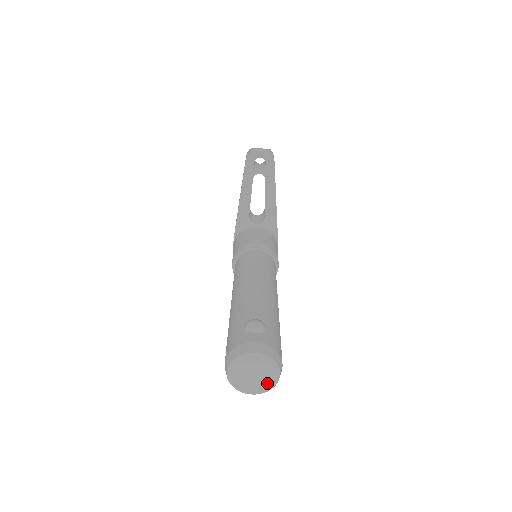
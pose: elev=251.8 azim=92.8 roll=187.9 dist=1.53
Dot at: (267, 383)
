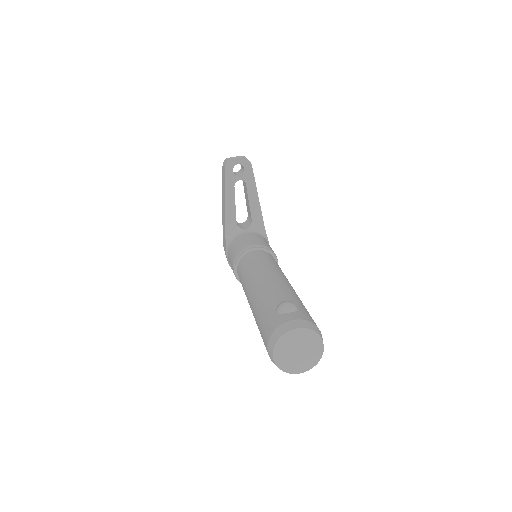
Dot at: (313, 358)
